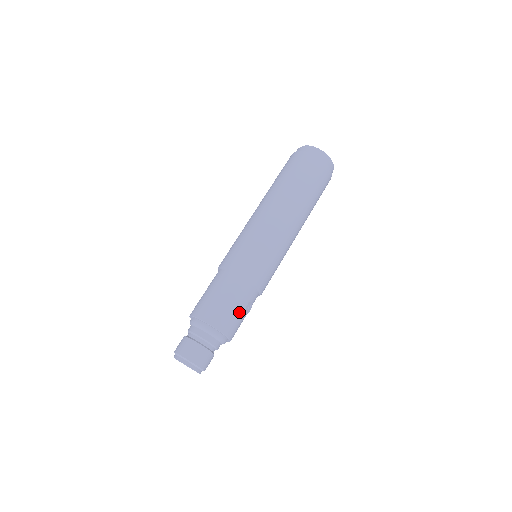
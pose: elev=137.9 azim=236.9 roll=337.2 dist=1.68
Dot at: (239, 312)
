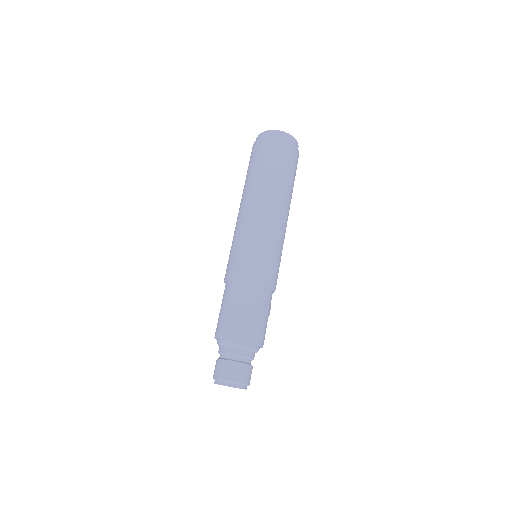
Dot at: (264, 317)
